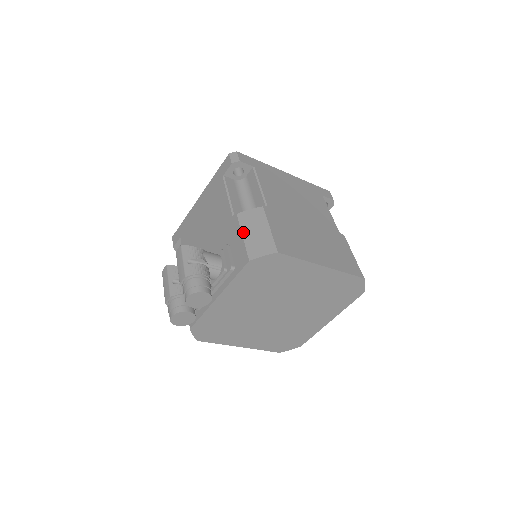
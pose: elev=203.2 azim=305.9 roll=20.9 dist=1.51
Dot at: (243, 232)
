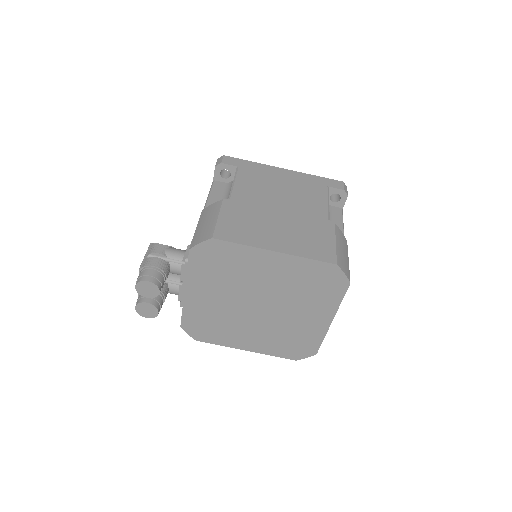
Dot at: (198, 225)
